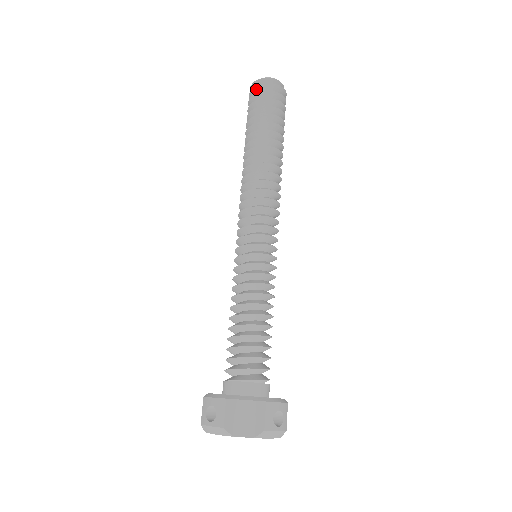
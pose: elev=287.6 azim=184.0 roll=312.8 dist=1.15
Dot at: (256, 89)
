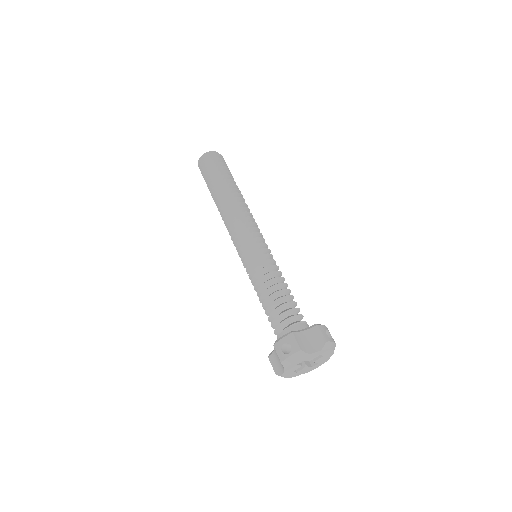
Dot at: (205, 160)
